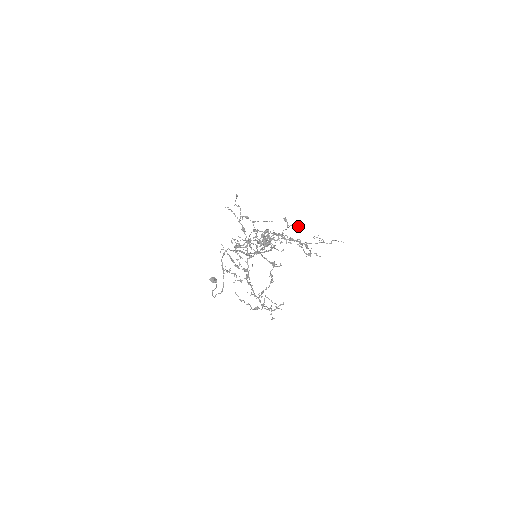
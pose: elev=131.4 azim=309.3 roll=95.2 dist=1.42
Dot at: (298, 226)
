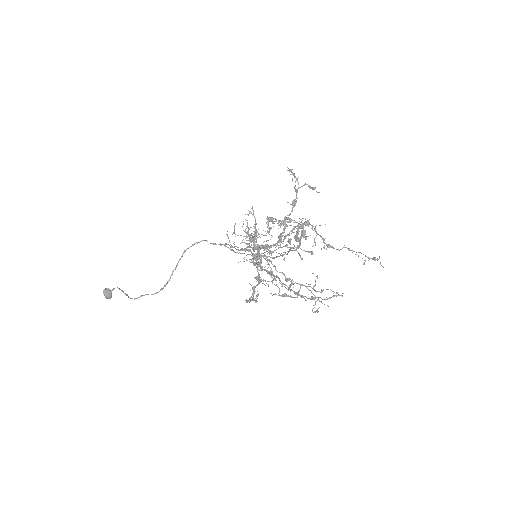
Dot at: occluded
